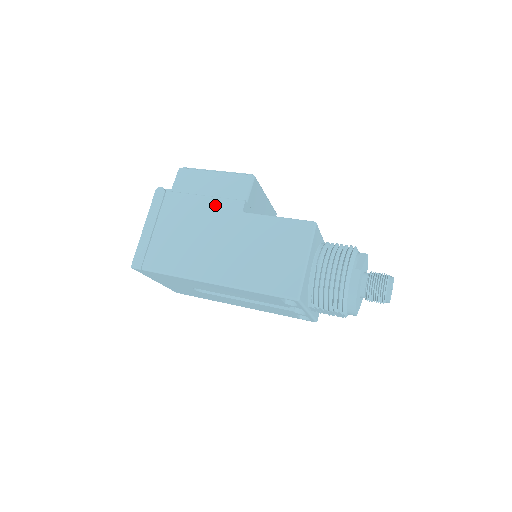
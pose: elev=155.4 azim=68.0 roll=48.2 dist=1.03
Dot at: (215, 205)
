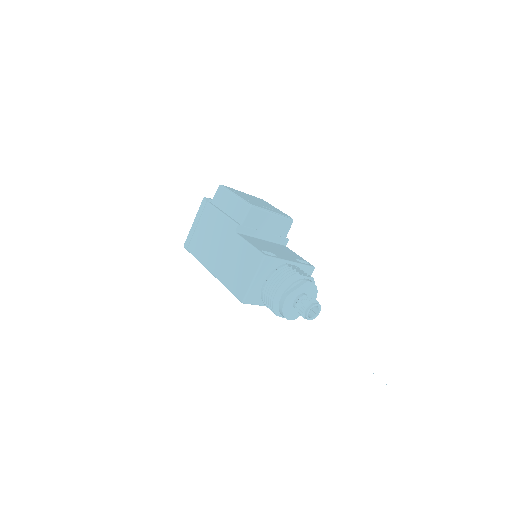
Dot at: (224, 222)
